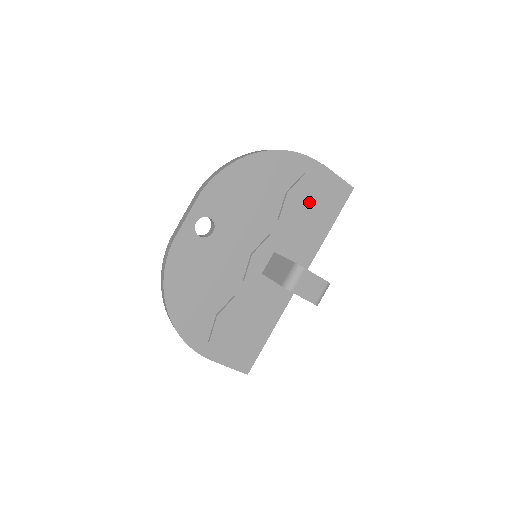
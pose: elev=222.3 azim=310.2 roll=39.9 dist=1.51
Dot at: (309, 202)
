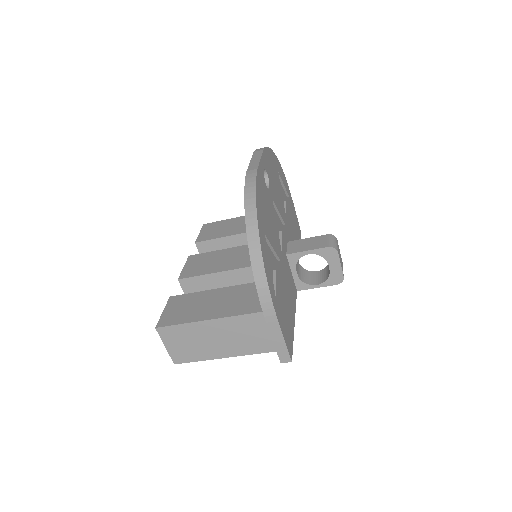
Dot at: (292, 220)
